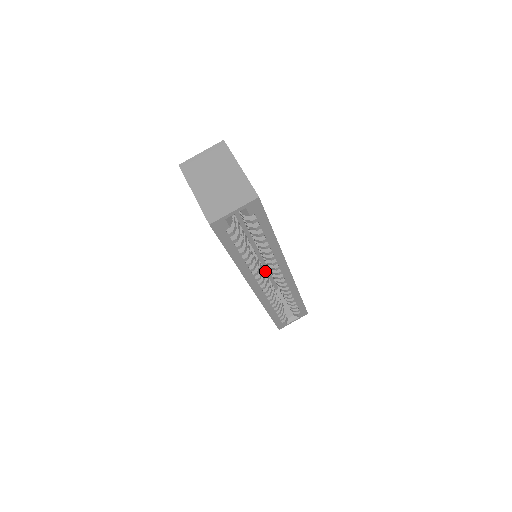
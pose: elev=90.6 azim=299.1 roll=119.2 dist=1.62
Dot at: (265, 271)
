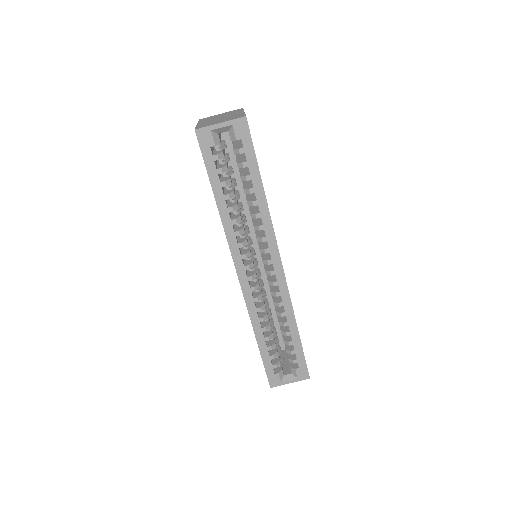
Dot at: (271, 305)
